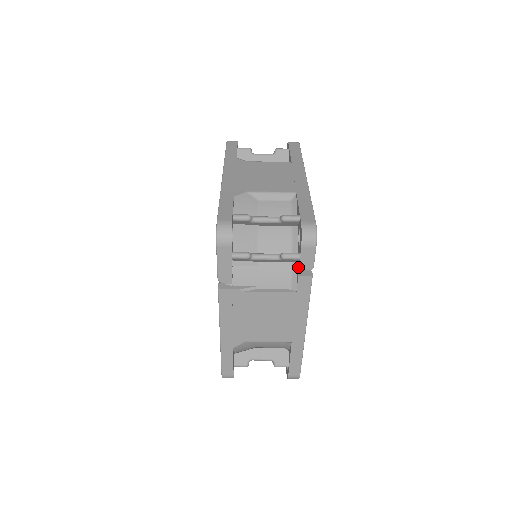
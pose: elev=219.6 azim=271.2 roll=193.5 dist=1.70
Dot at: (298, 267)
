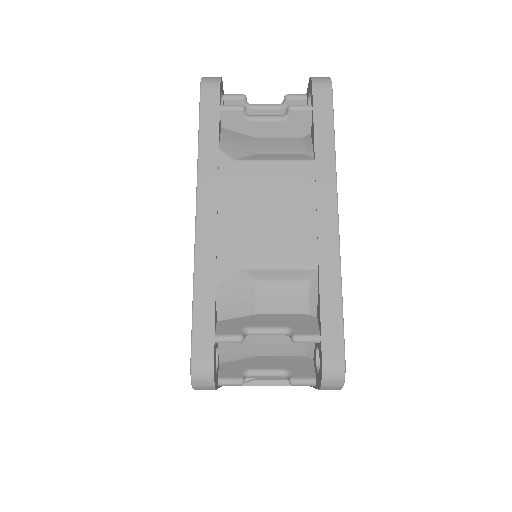
Dot at: occluded
